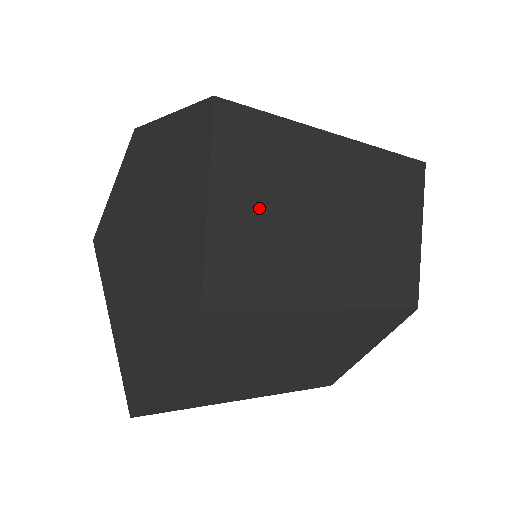
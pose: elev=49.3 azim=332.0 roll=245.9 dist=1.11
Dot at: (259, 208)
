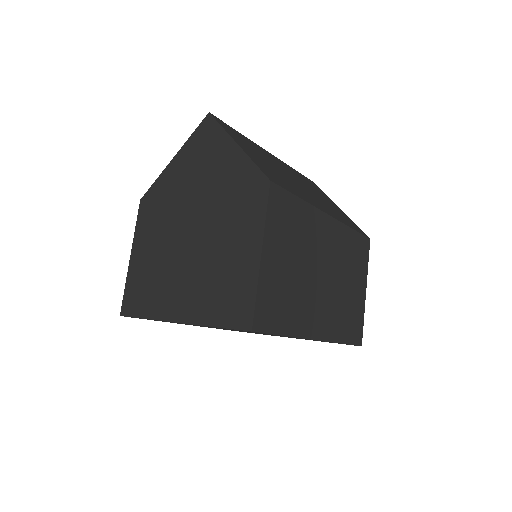
Dot at: (259, 157)
